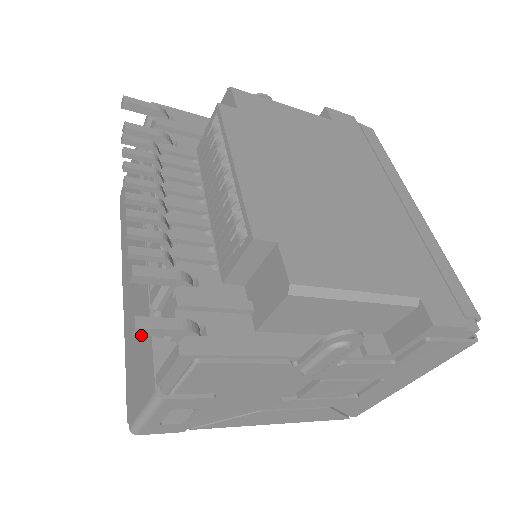
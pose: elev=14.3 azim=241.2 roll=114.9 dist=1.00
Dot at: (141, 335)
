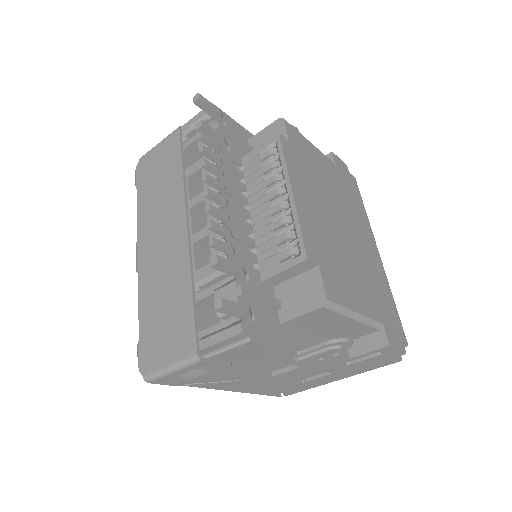
Dot at: (174, 303)
